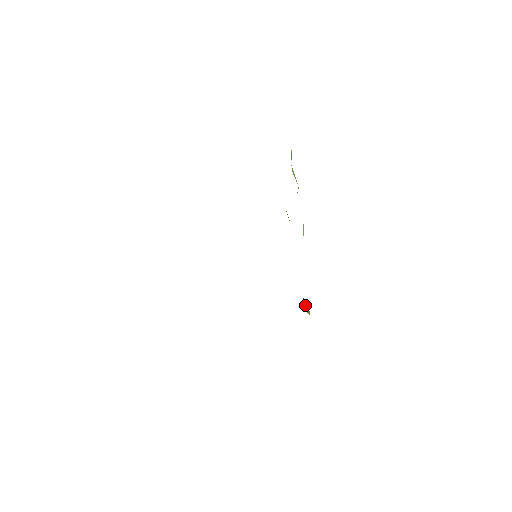
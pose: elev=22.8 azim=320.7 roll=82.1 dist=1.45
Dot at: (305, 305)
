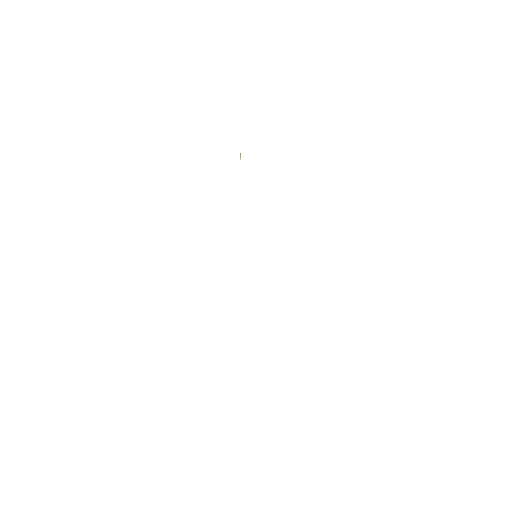
Dot at: occluded
